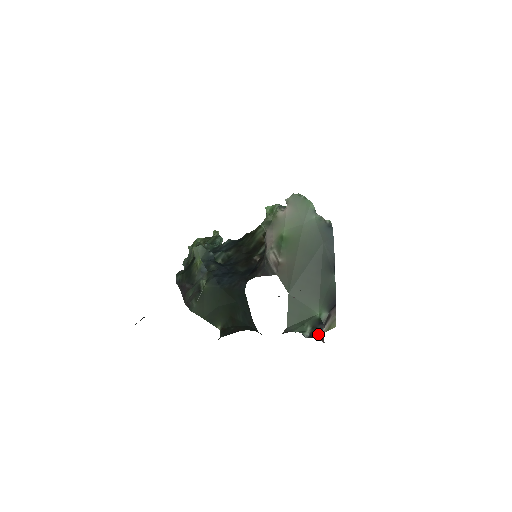
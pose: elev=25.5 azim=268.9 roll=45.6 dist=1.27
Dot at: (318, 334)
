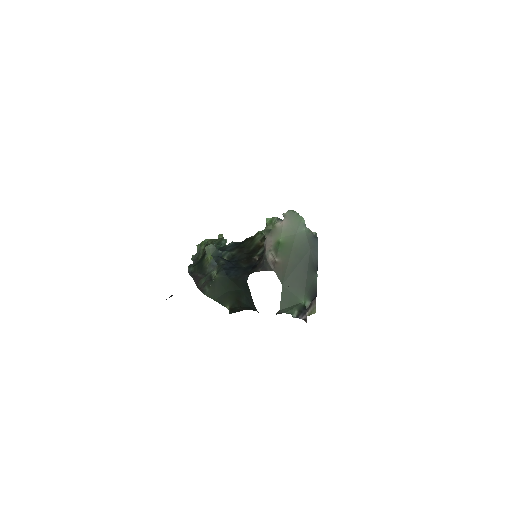
Dot at: (303, 316)
